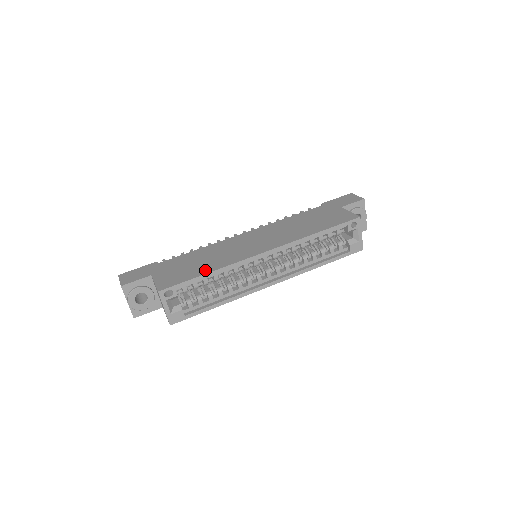
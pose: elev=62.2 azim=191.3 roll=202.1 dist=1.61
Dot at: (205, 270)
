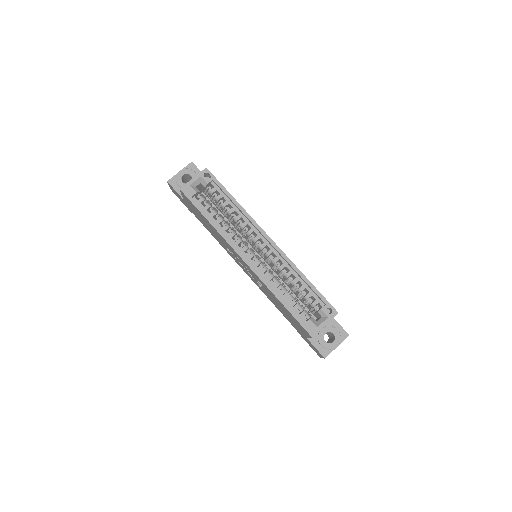
Dot at: occluded
